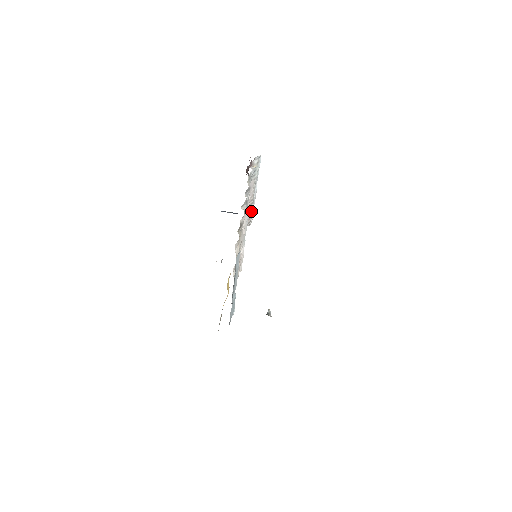
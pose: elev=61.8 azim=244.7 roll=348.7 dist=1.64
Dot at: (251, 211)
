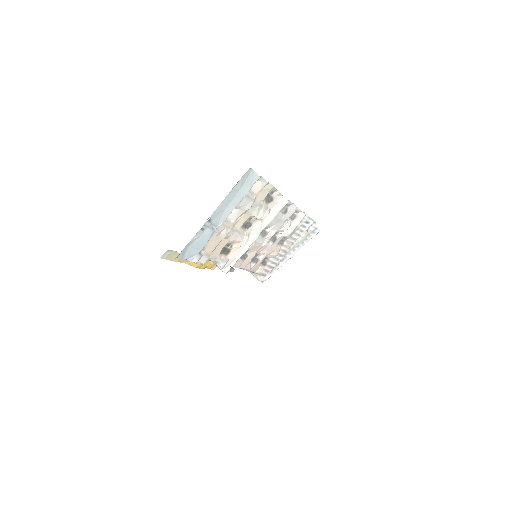
Dot at: (274, 264)
